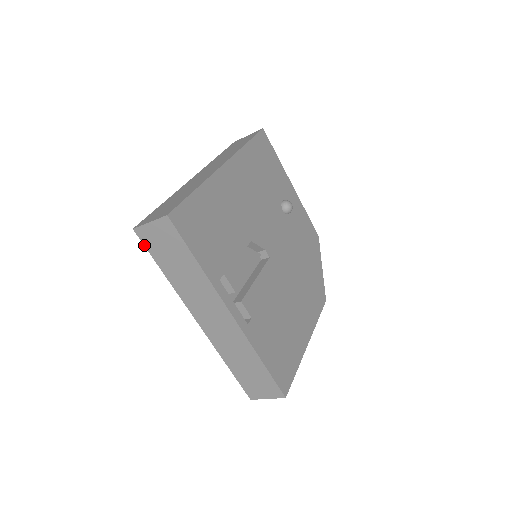
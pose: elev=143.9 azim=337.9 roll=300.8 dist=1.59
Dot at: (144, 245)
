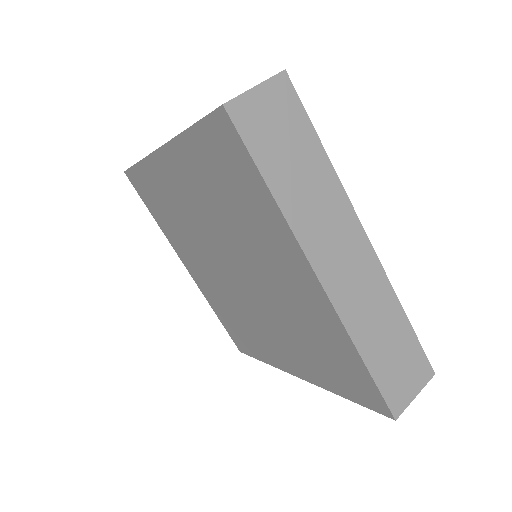
Dot at: (240, 136)
